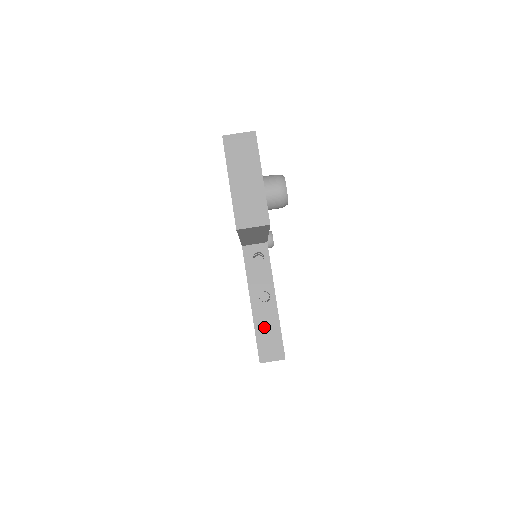
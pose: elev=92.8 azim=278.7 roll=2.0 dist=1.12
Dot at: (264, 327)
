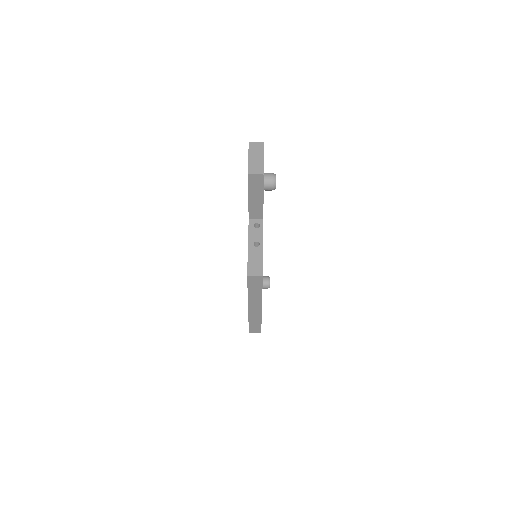
Dot at: (253, 258)
